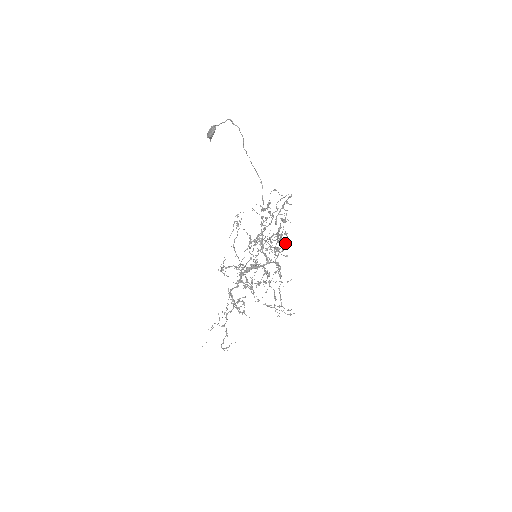
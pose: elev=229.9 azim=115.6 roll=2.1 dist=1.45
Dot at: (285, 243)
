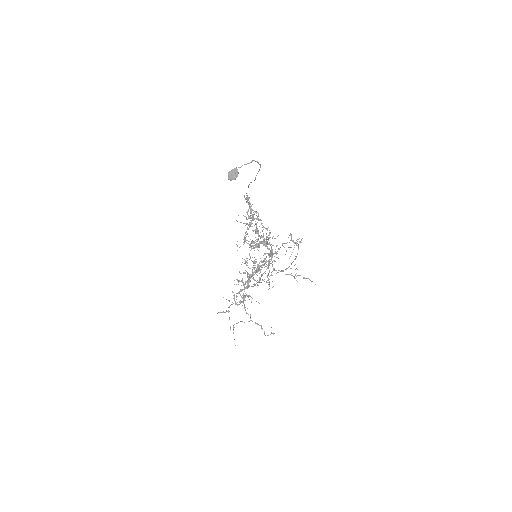
Dot at: occluded
